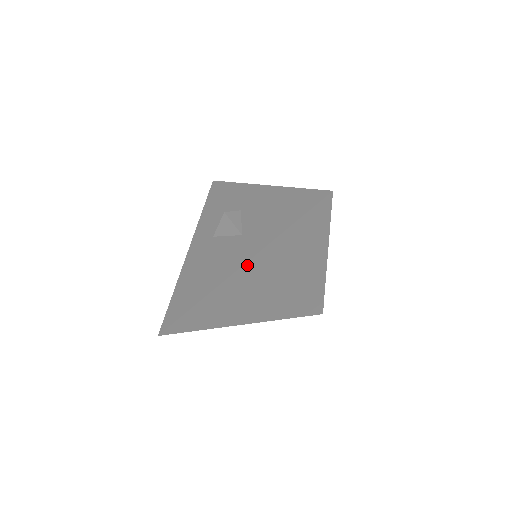
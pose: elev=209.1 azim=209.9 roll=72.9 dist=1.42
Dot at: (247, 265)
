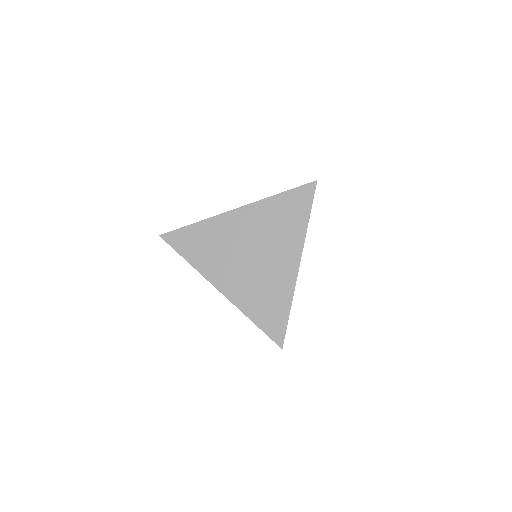
Dot at: (242, 210)
